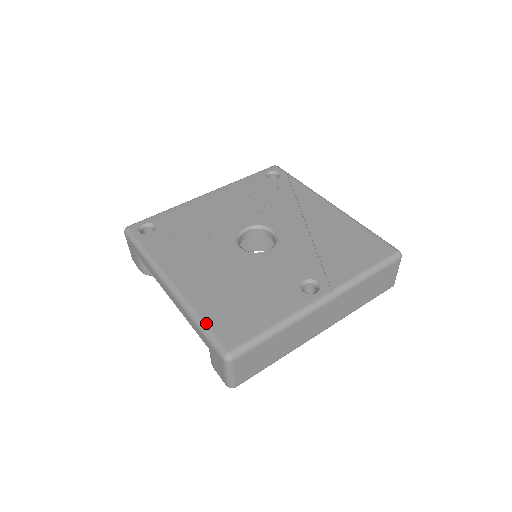
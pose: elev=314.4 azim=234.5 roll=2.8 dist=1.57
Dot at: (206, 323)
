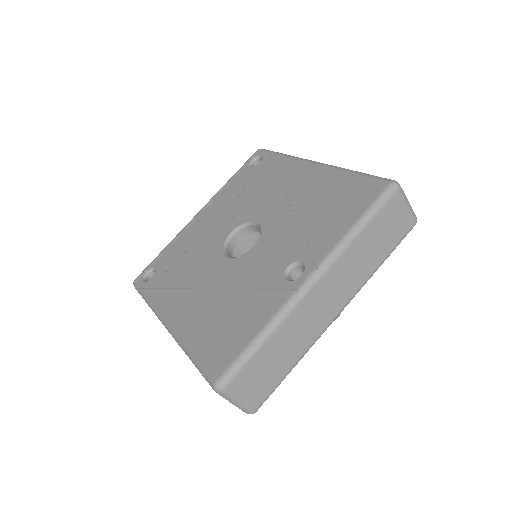
Dot at: (195, 356)
